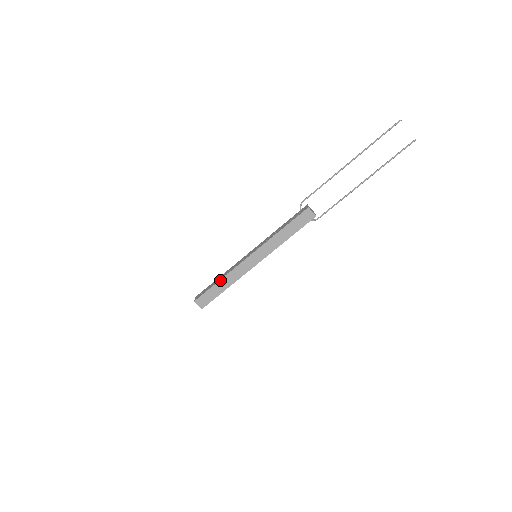
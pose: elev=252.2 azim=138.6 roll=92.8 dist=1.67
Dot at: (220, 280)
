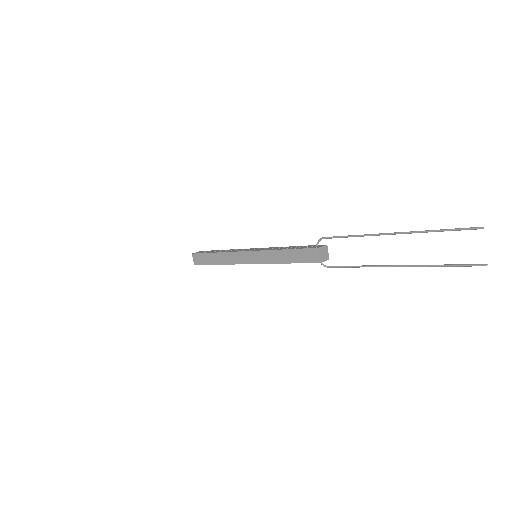
Dot at: (217, 252)
